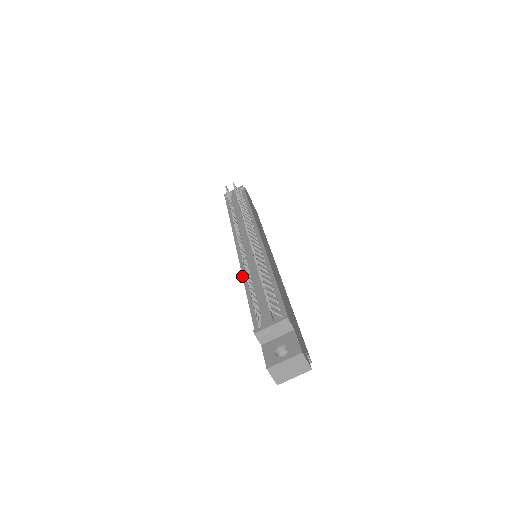
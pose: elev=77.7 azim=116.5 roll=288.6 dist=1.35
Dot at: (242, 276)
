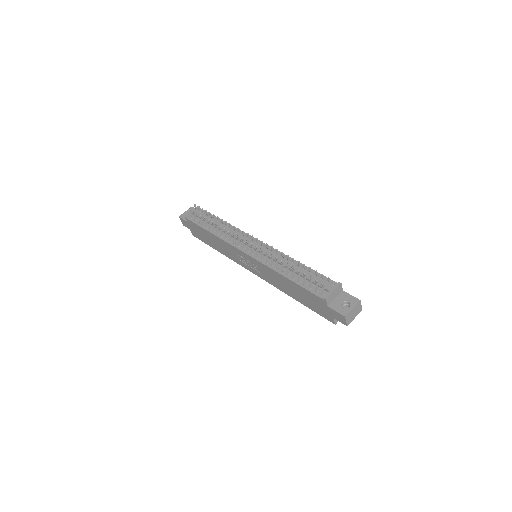
Dot at: (273, 270)
